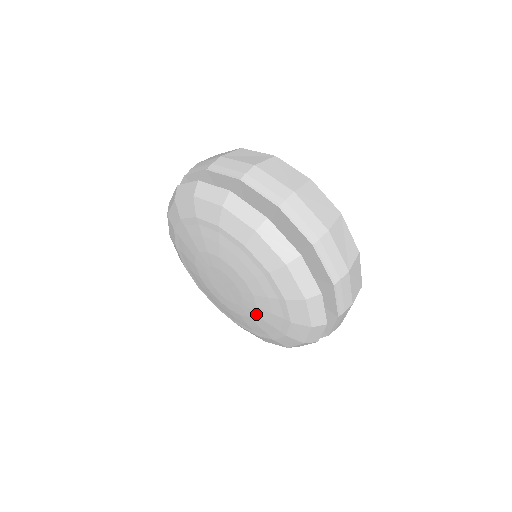
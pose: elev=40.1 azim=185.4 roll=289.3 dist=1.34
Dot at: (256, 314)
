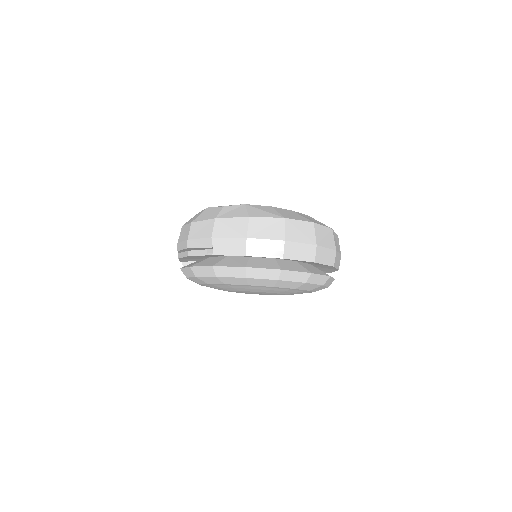
Dot at: occluded
